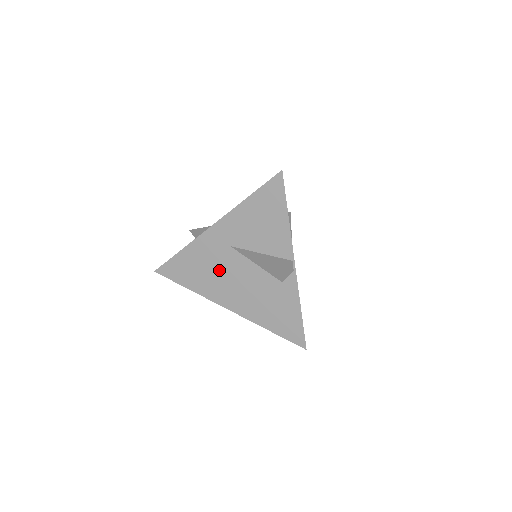
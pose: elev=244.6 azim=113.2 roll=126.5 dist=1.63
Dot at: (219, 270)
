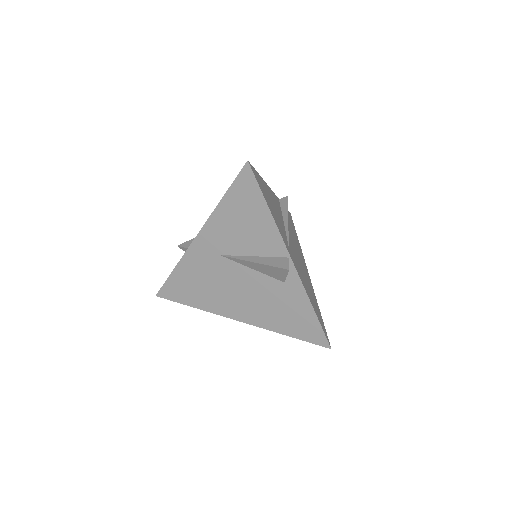
Dot at: (217, 282)
